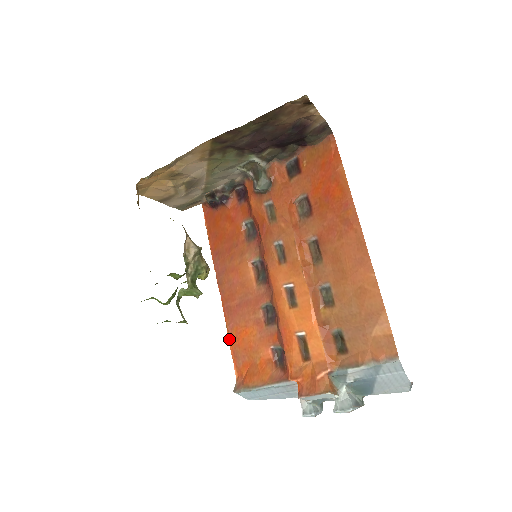
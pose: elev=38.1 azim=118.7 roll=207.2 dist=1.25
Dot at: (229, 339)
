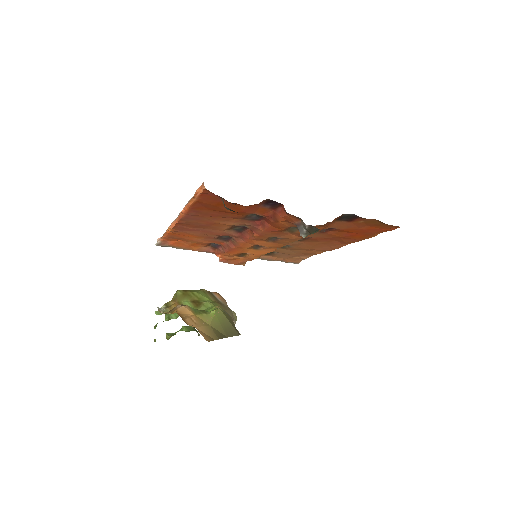
Dot at: (169, 233)
